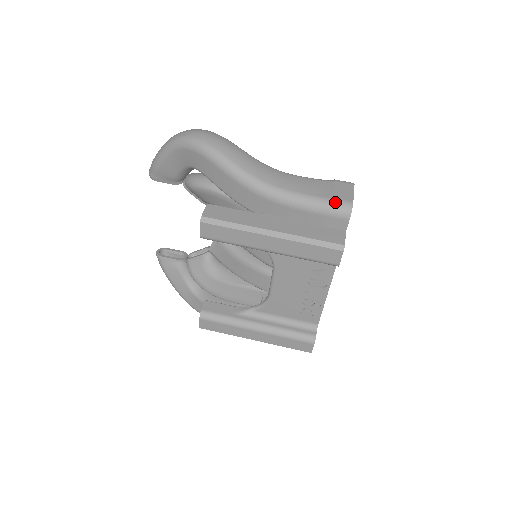
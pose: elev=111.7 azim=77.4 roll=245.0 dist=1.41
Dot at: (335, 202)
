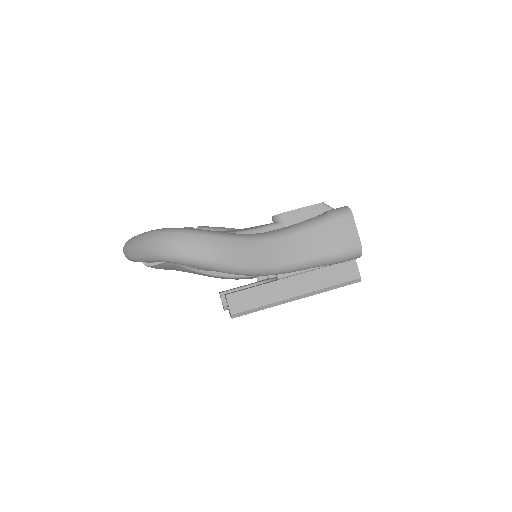
Dot at: (346, 254)
